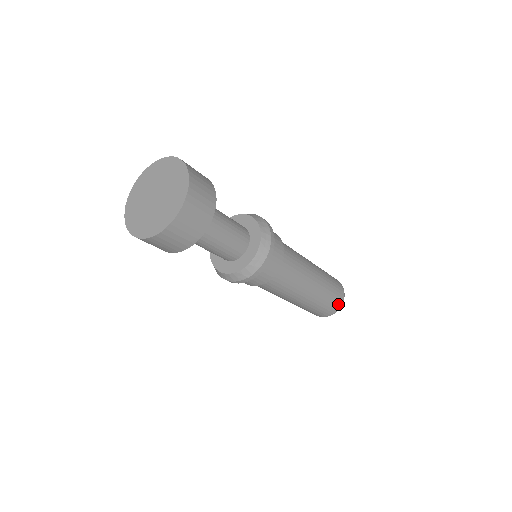
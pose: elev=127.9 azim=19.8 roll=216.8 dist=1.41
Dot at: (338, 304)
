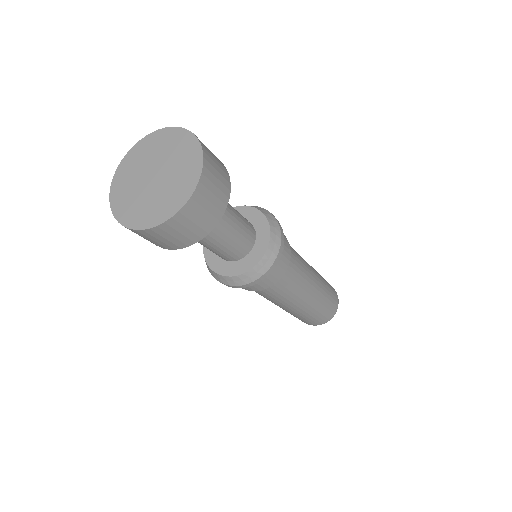
Dot at: (310, 323)
